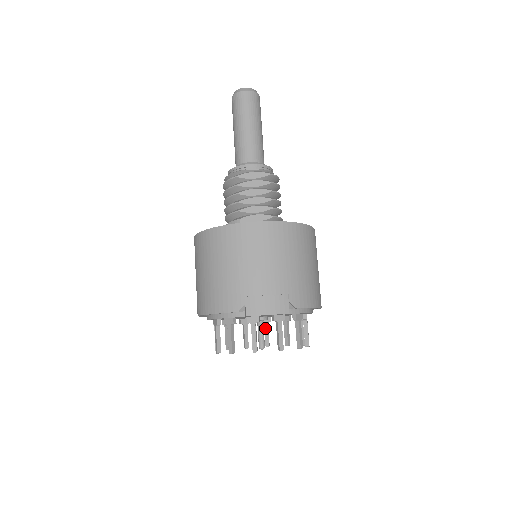
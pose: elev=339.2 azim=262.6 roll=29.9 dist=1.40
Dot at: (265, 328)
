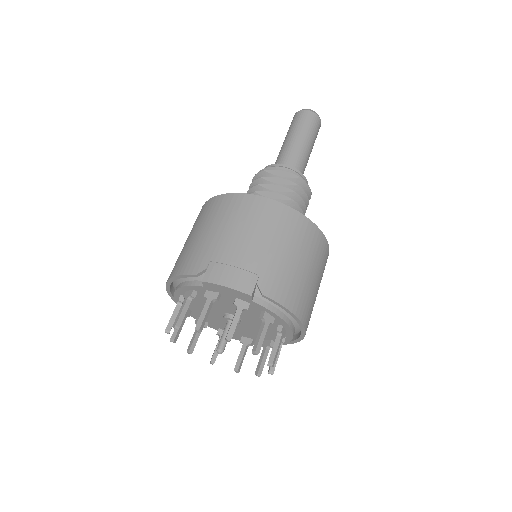
Dot at: (242, 349)
